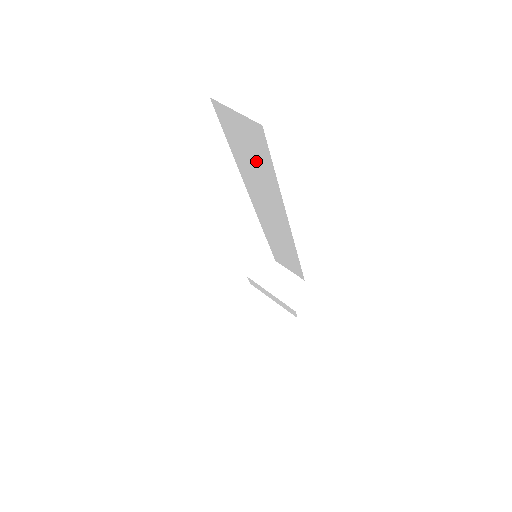
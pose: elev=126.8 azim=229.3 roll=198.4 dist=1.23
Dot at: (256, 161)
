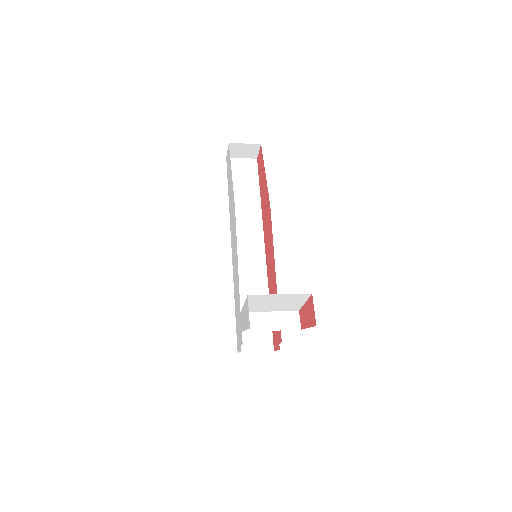
Dot at: (247, 189)
